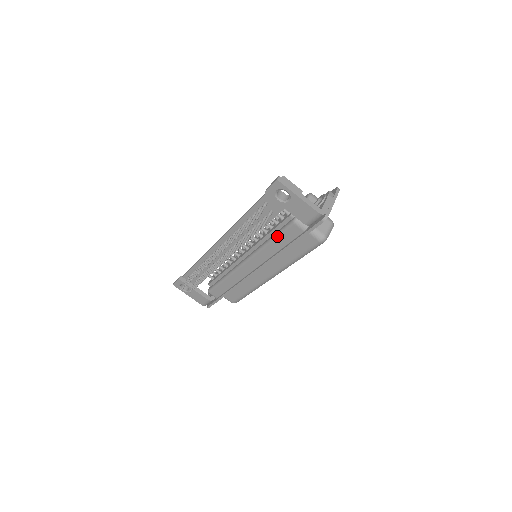
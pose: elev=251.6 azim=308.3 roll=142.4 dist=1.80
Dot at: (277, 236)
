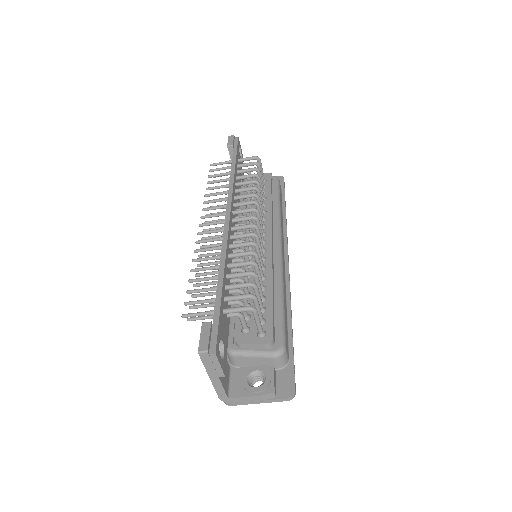
Dot at: occluded
